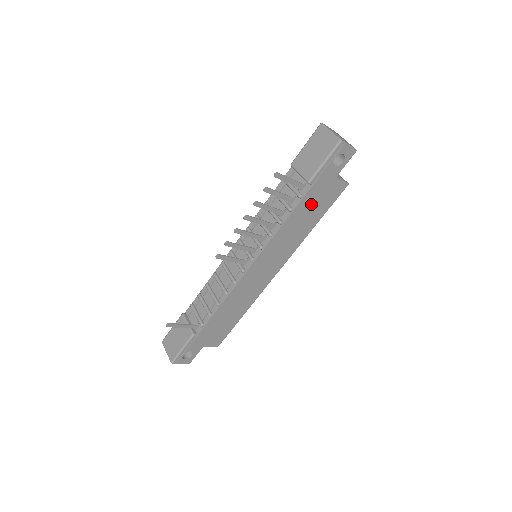
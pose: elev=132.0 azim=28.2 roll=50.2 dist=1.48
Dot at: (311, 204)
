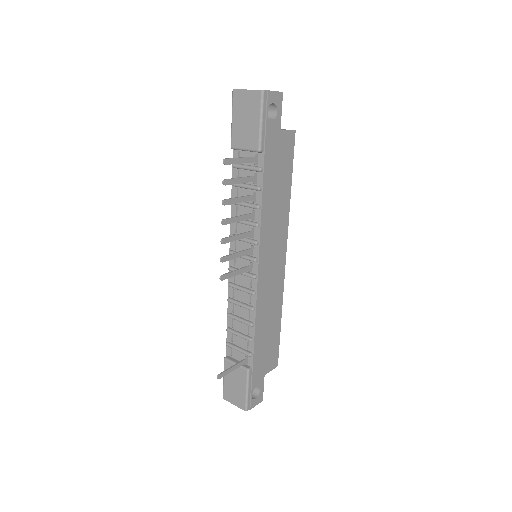
Dot at: (274, 171)
